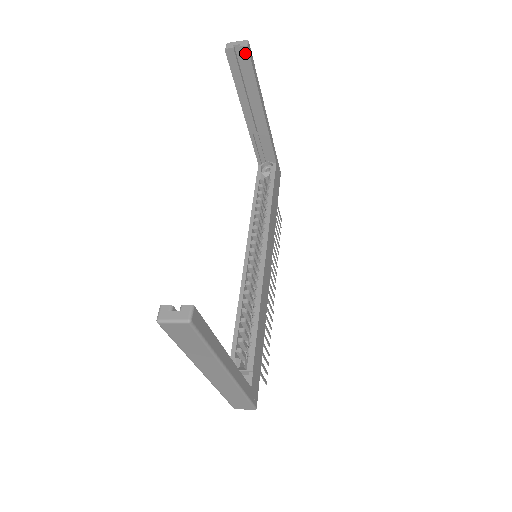
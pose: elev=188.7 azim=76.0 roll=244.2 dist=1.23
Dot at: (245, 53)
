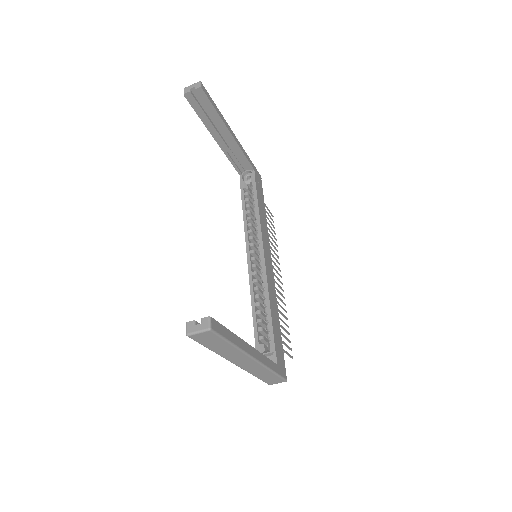
Dot at: (201, 93)
